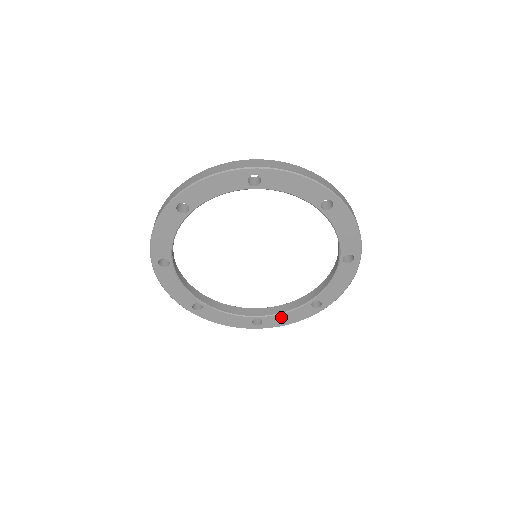
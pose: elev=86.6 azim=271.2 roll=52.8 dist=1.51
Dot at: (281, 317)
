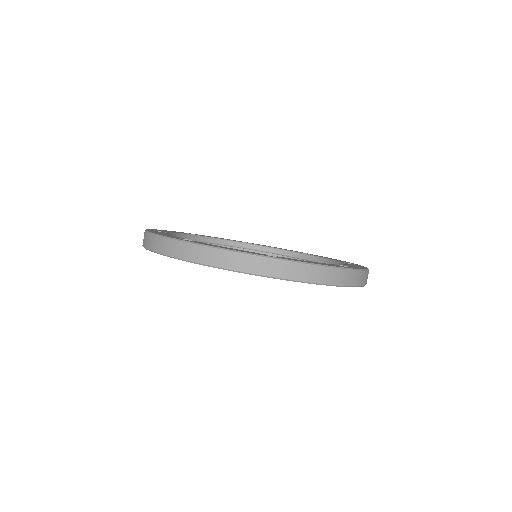
Dot at: occluded
